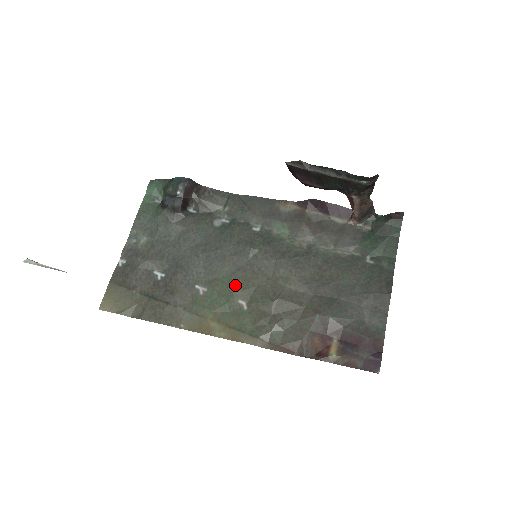
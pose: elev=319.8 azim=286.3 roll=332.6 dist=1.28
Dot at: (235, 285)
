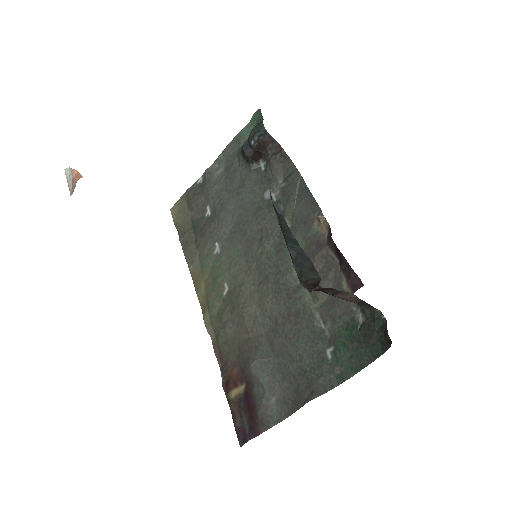
Dot at: (232, 267)
